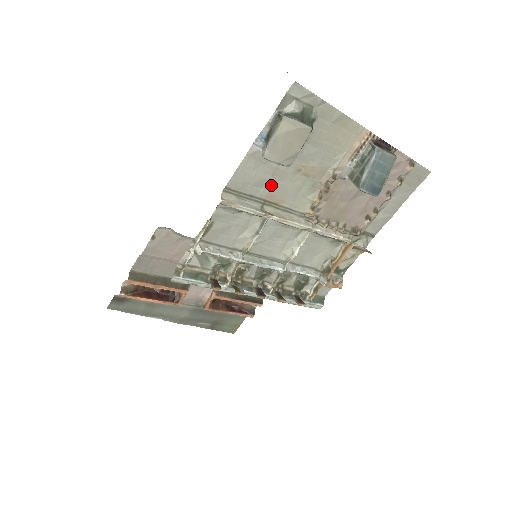
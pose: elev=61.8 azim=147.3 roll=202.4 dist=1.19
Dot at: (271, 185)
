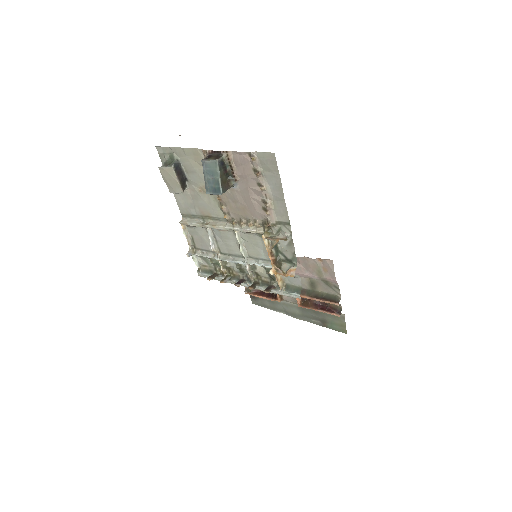
Dot at: (196, 205)
